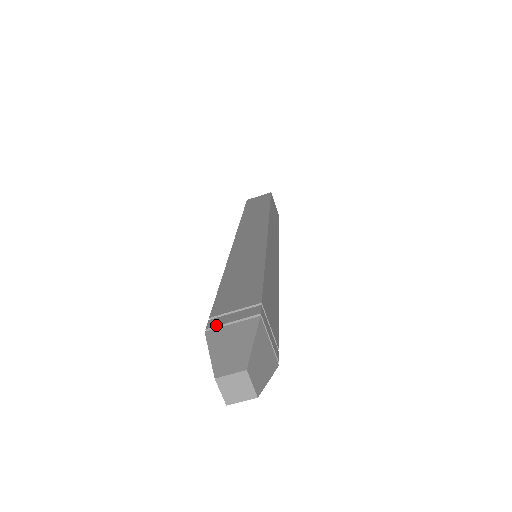
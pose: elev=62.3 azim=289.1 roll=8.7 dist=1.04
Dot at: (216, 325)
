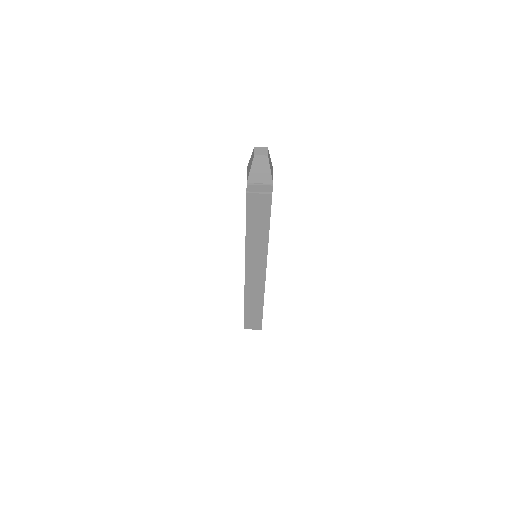
Dot at: occluded
